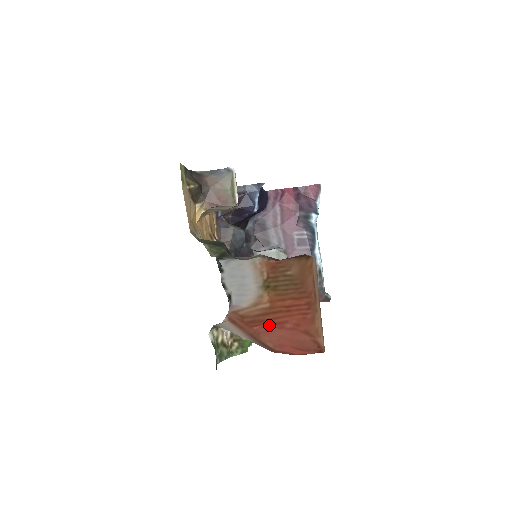
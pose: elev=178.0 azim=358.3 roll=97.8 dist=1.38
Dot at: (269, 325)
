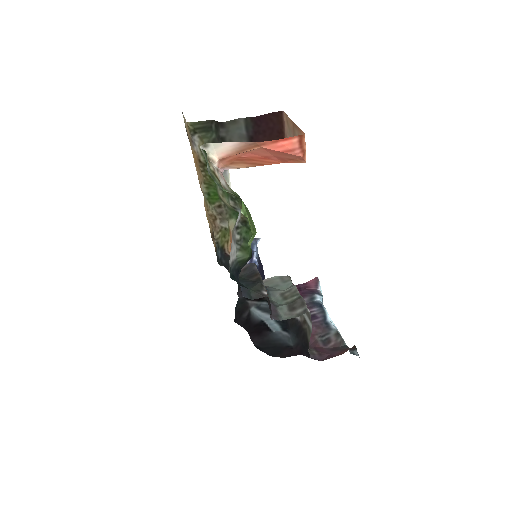
Dot at: (256, 157)
